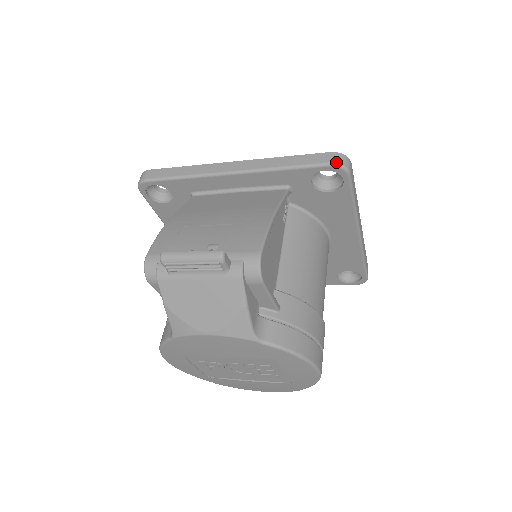
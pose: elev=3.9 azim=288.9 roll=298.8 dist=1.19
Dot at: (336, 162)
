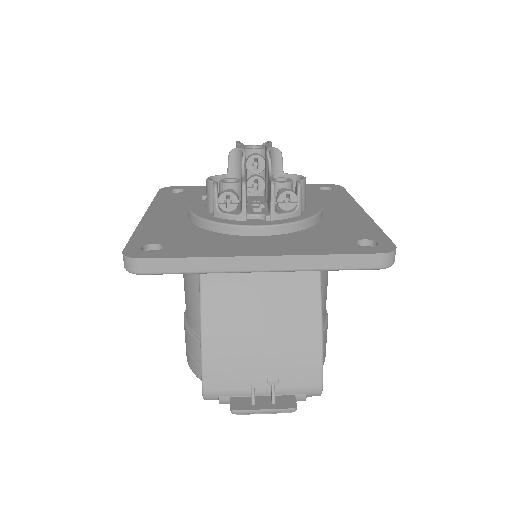
Dot at: (387, 267)
